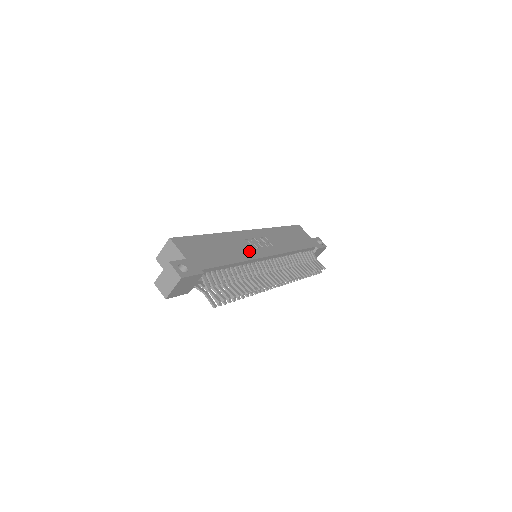
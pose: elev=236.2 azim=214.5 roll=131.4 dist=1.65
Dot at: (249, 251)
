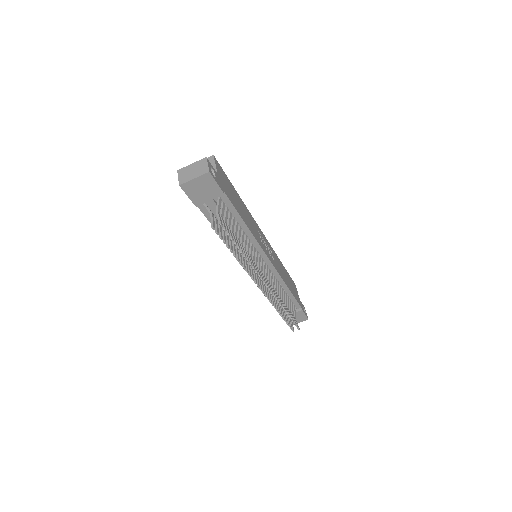
Dot at: (258, 237)
